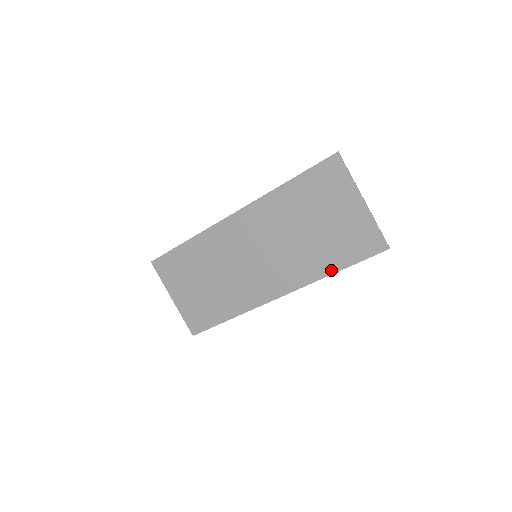
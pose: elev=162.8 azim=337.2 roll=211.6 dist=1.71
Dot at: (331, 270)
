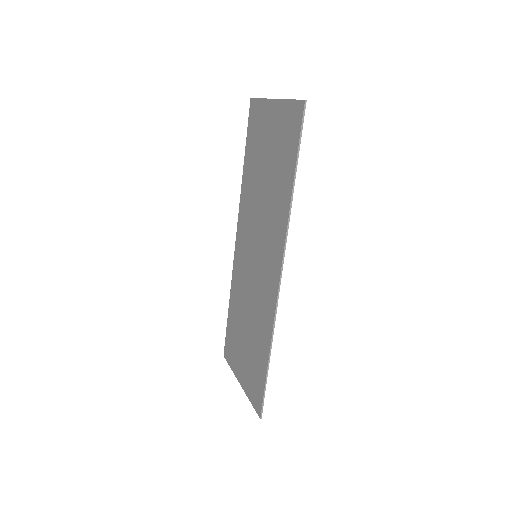
Dot at: (289, 189)
